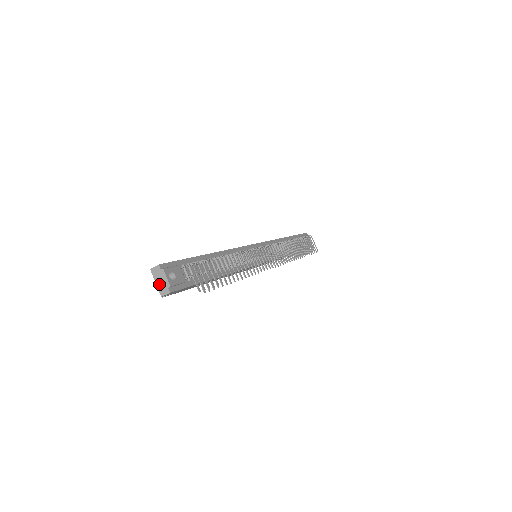
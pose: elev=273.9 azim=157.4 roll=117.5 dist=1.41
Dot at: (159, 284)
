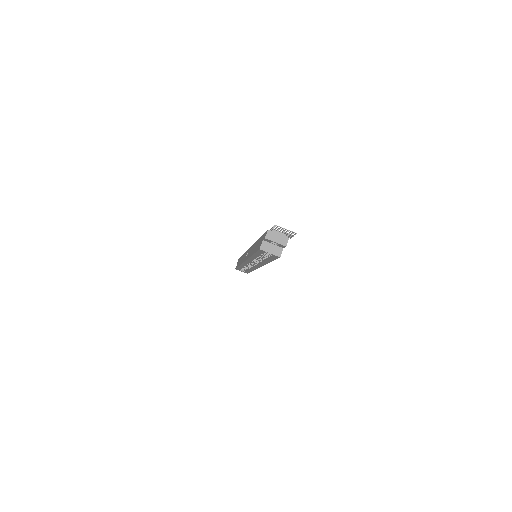
Dot at: (278, 241)
